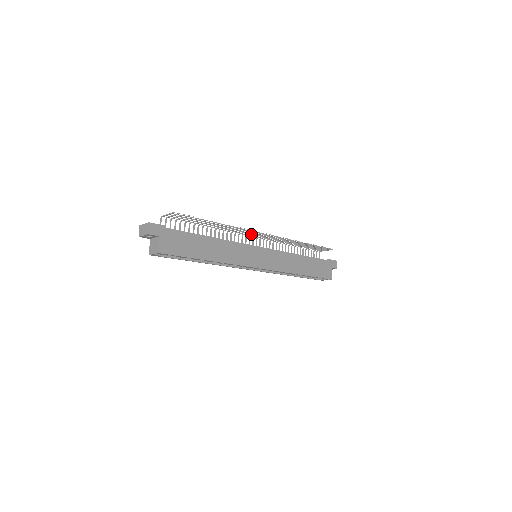
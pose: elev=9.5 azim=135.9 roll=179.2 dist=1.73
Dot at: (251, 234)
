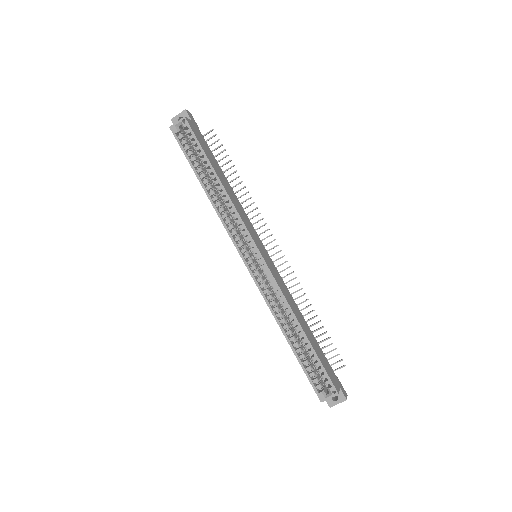
Dot at: occluded
